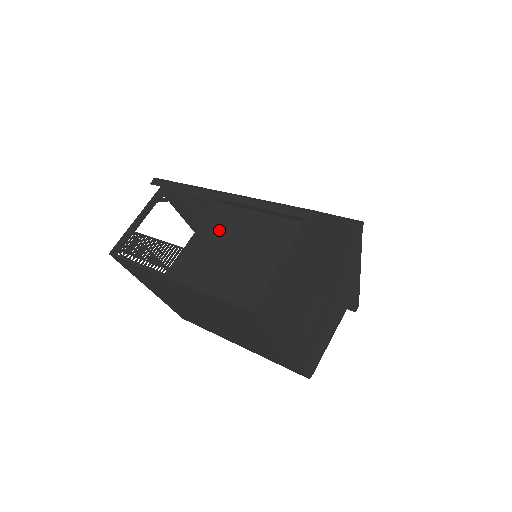
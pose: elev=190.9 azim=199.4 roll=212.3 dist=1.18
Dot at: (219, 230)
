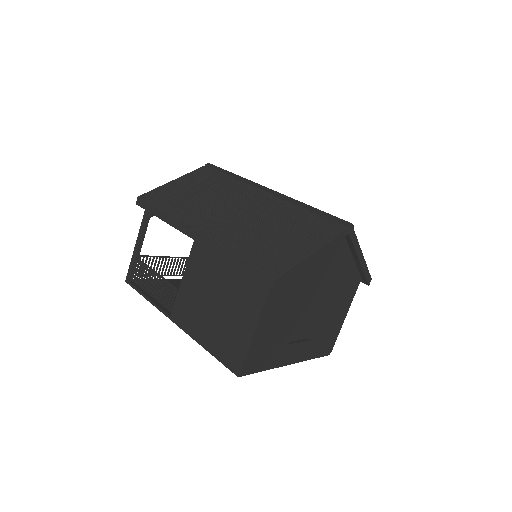
Dot at: (202, 275)
